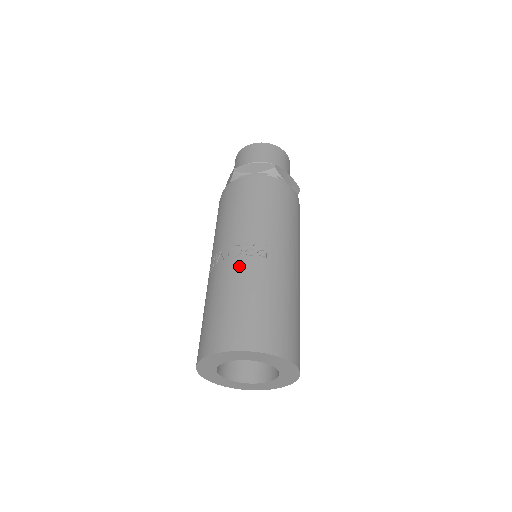
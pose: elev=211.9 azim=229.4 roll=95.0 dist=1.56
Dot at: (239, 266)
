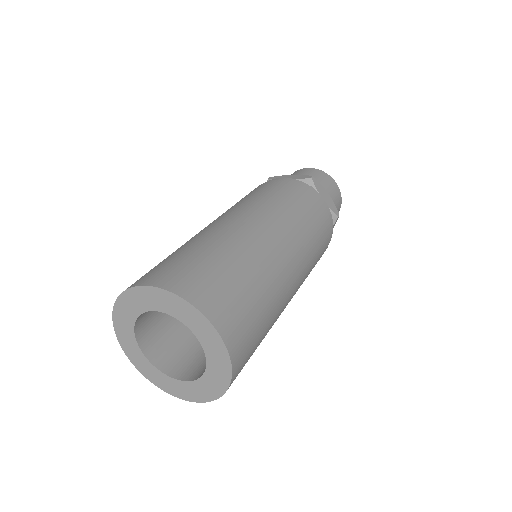
Dot at: occluded
